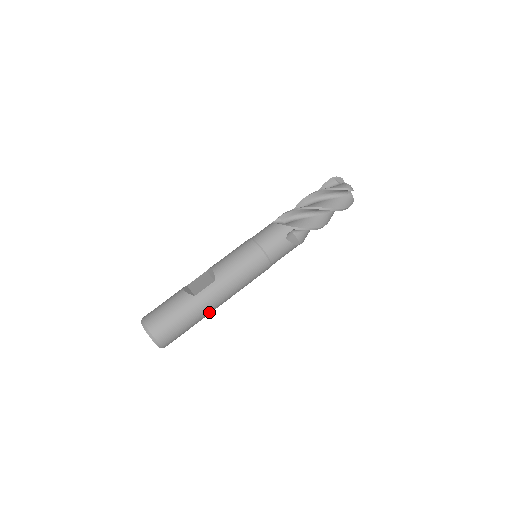
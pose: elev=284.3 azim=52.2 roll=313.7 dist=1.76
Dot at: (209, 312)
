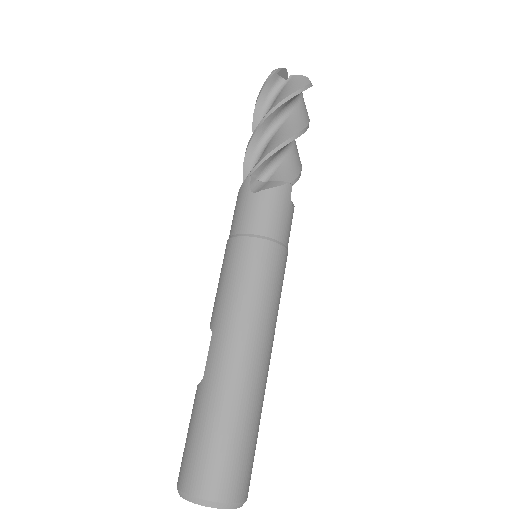
Dot at: (247, 384)
